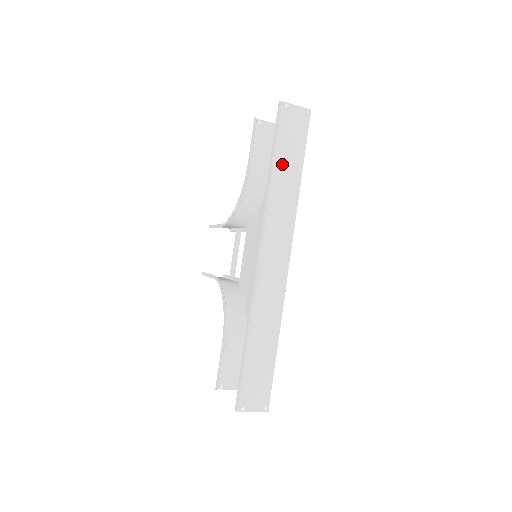
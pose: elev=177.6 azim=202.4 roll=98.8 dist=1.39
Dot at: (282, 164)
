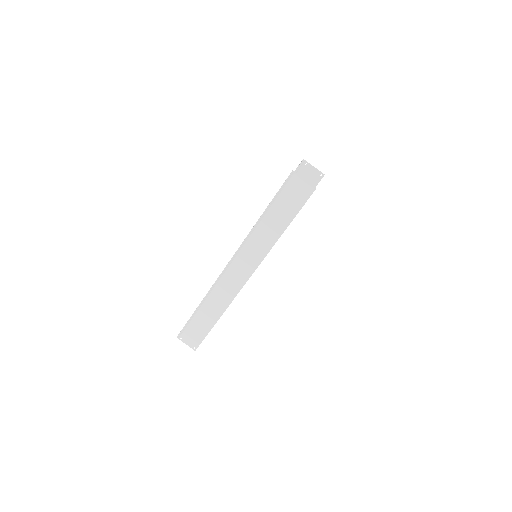
Dot at: (272, 216)
